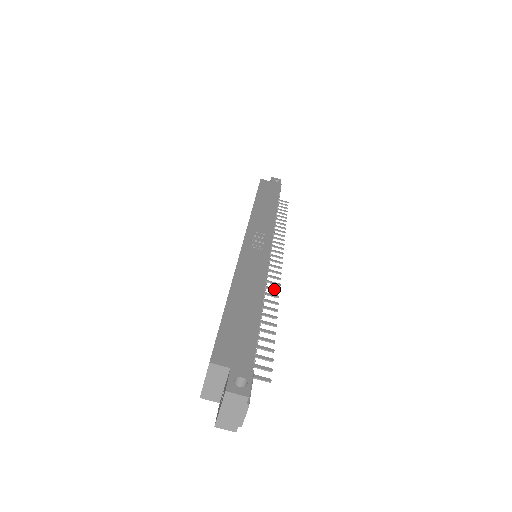
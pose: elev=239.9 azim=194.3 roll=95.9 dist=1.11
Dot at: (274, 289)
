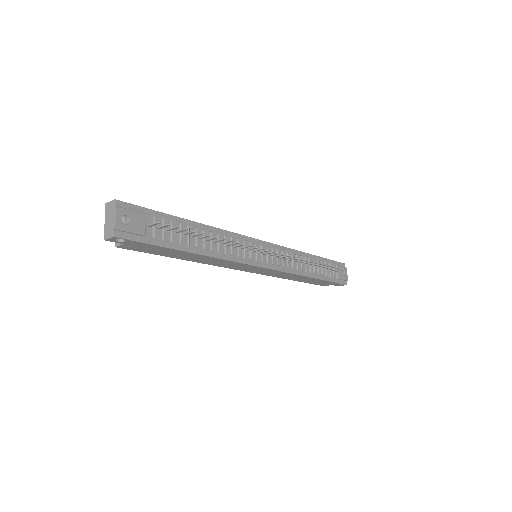
Dot at: (241, 244)
